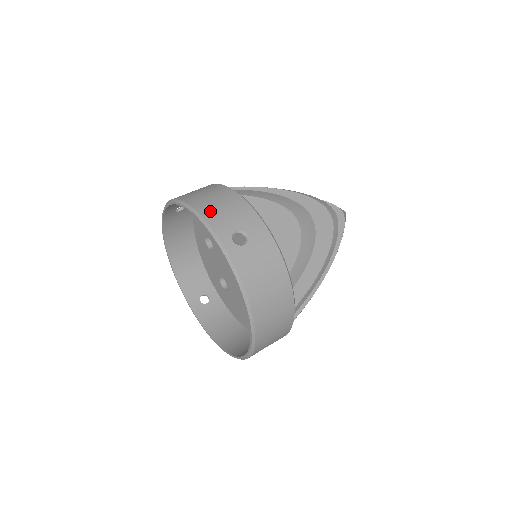
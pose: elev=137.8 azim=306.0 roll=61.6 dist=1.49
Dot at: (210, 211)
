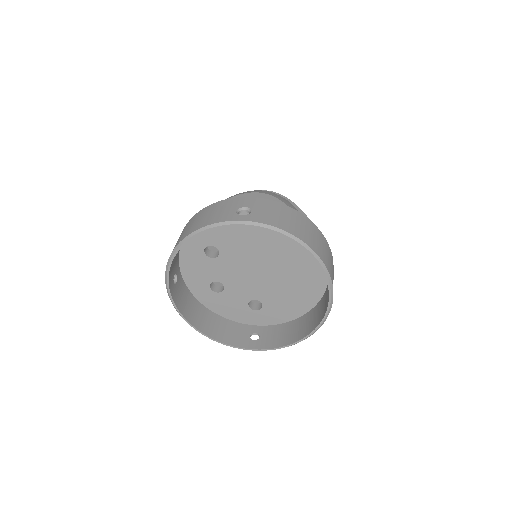
Dot at: (206, 221)
